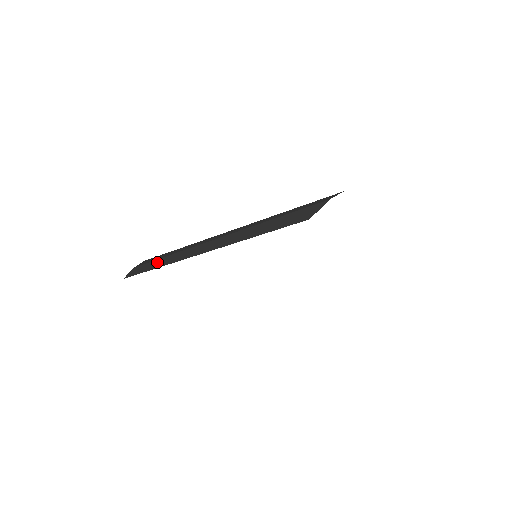
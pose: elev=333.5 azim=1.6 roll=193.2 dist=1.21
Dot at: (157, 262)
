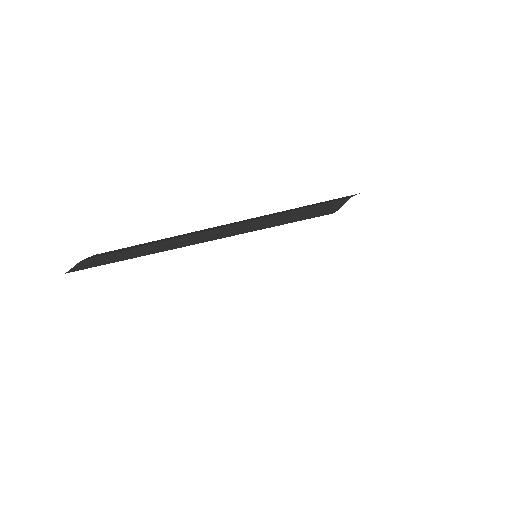
Dot at: (122, 254)
